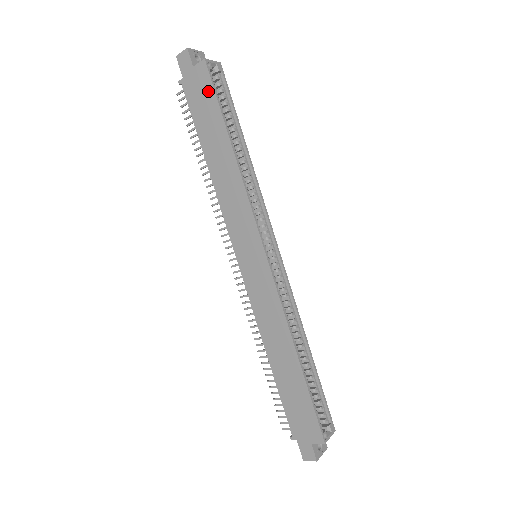
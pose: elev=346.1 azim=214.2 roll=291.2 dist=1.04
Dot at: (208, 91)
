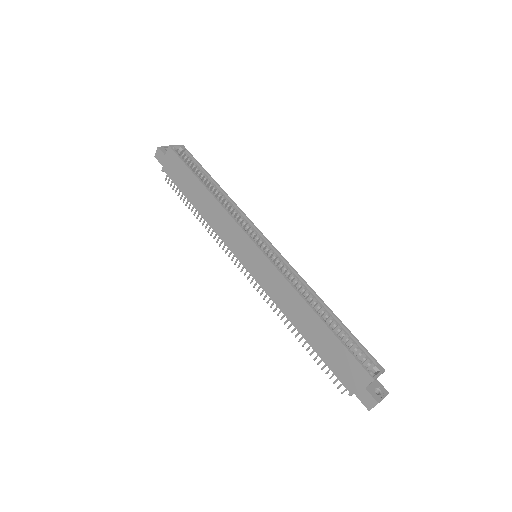
Dot at: (178, 163)
